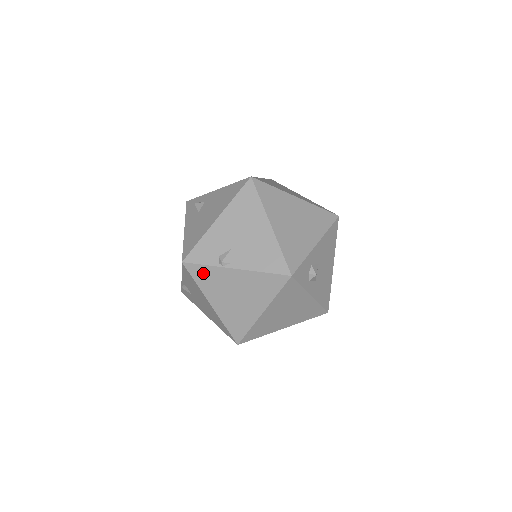
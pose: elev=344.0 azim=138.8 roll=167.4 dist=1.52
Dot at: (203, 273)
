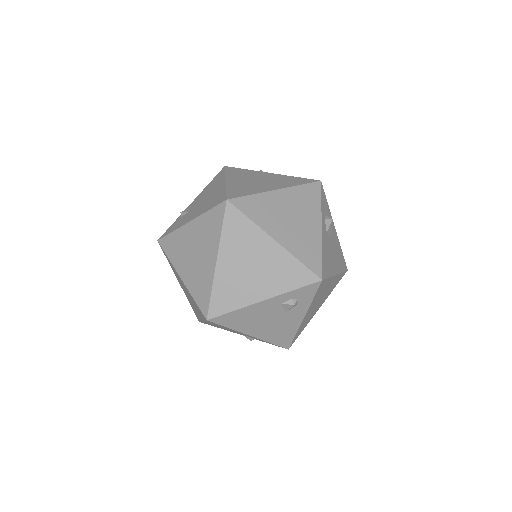
Dot at: (238, 171)
